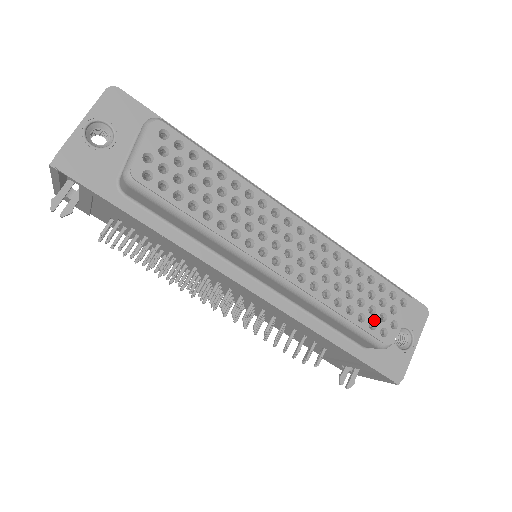
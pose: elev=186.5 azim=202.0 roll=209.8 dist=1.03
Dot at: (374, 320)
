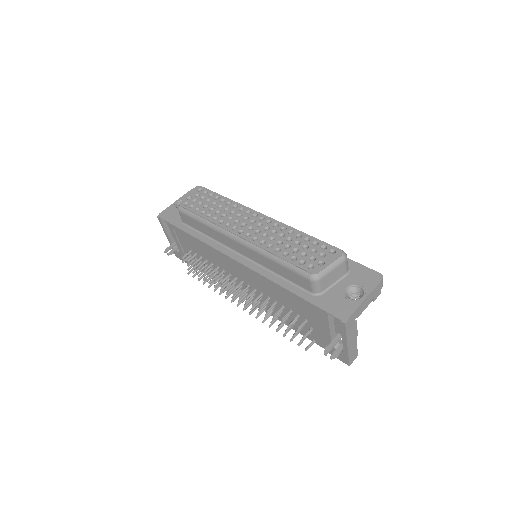
Dot at: (304, 260)
